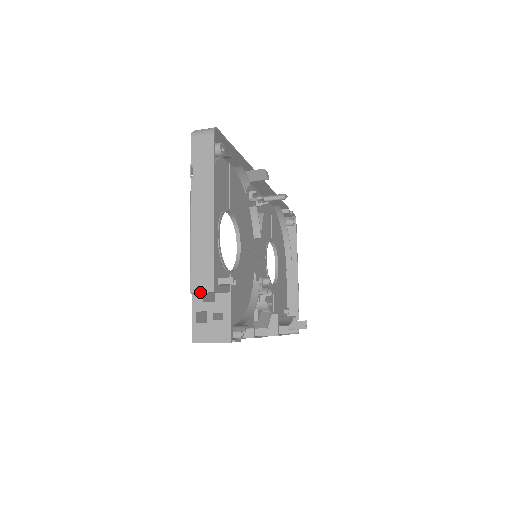
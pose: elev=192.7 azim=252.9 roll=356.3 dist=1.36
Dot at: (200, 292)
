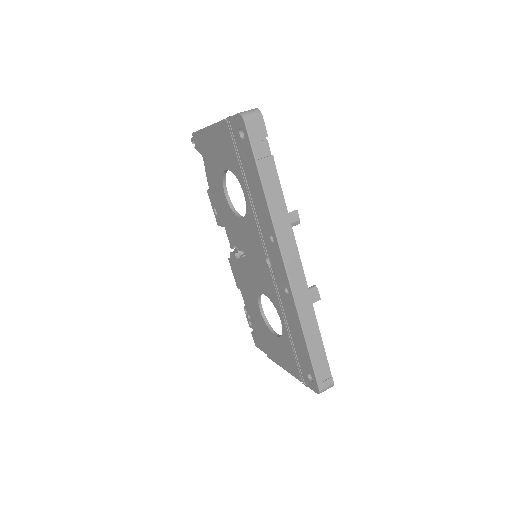
Dot at: occluded
